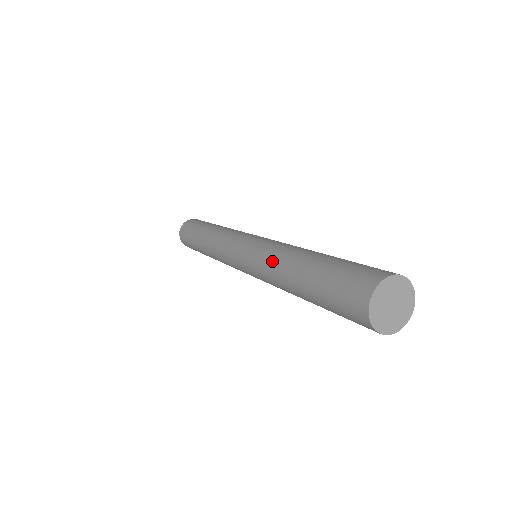
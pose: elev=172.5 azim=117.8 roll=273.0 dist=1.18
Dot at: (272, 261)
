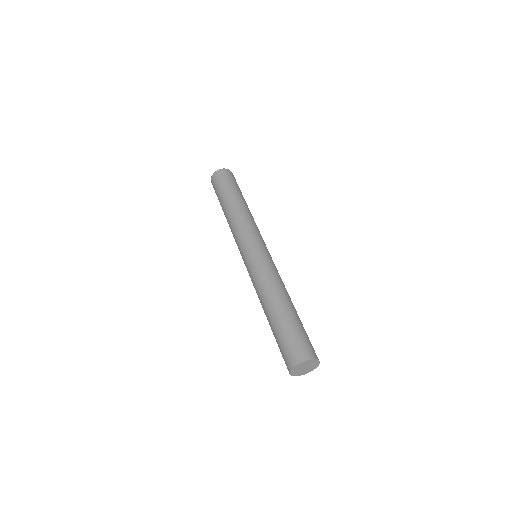
Dot at: (258, 290)
